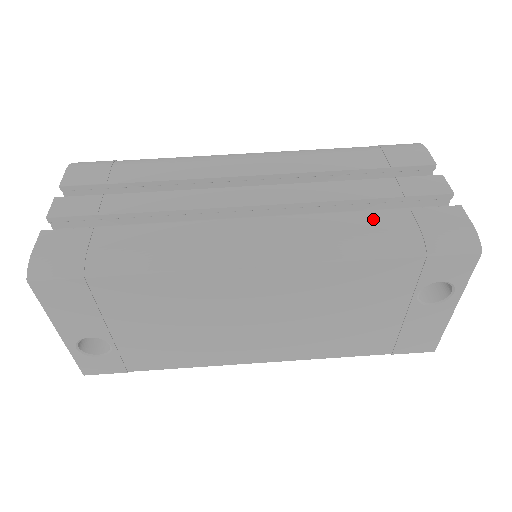
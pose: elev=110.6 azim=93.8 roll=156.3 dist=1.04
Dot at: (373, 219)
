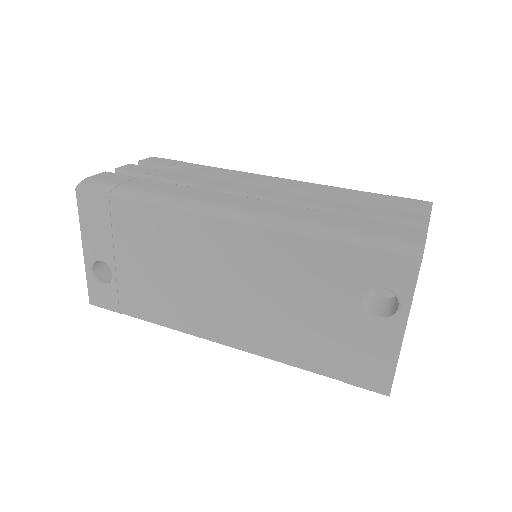
Dot at: (339, 218)
